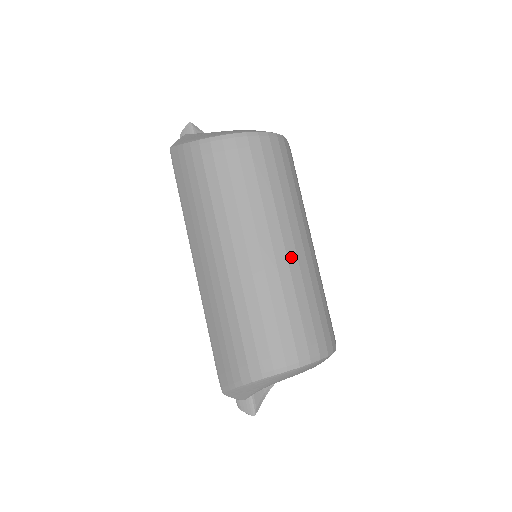
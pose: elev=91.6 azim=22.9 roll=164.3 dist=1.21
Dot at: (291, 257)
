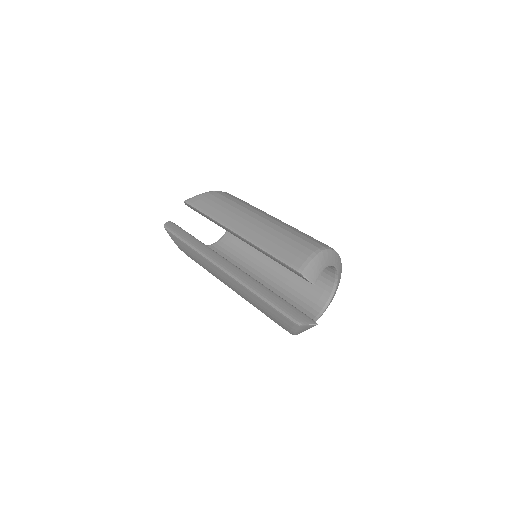
Dot at: occluded
